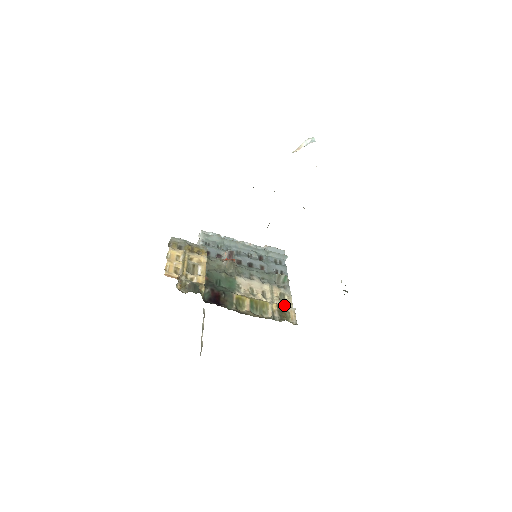
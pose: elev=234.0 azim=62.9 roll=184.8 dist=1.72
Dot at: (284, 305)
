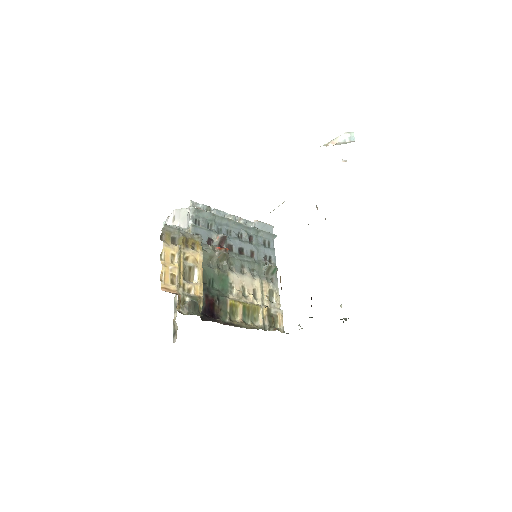
Dot at: (273, 307)
